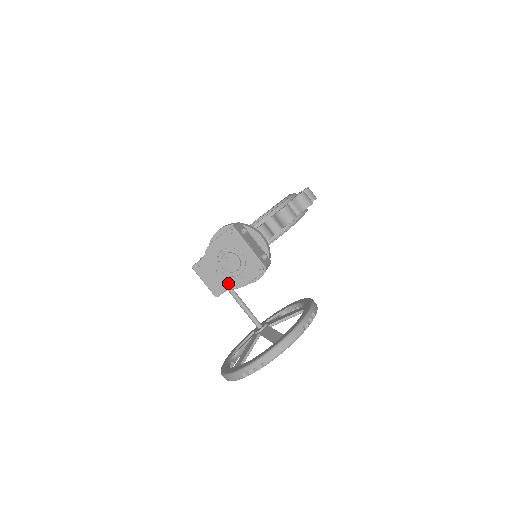
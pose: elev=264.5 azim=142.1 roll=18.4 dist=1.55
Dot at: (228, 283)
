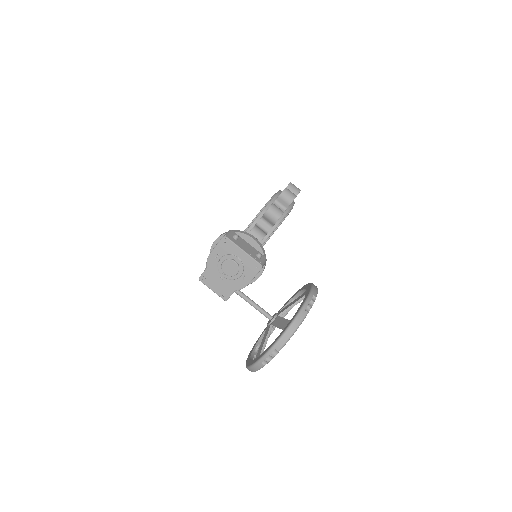
Dot at: (233, 286)
